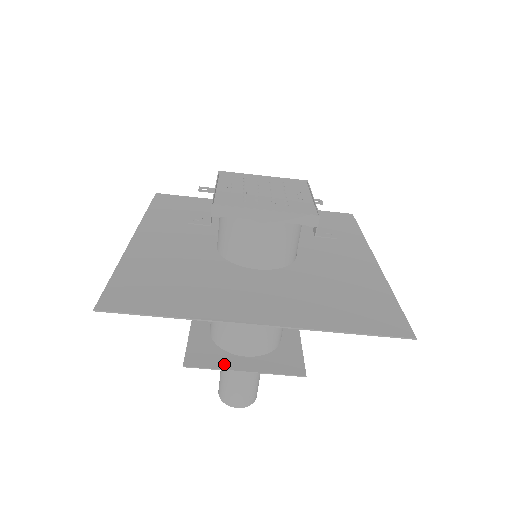
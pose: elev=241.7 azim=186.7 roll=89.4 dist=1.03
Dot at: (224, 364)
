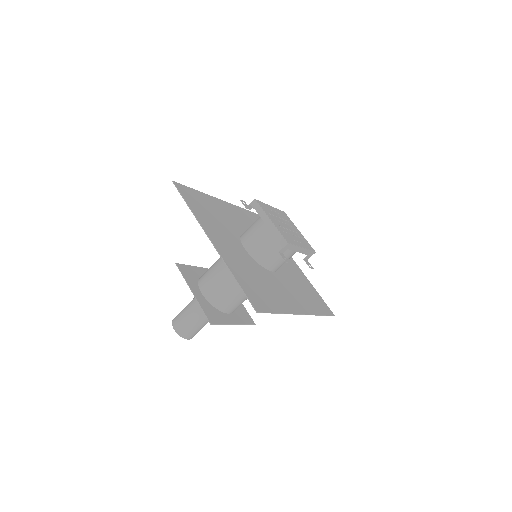
Dot at: (190, 282)
